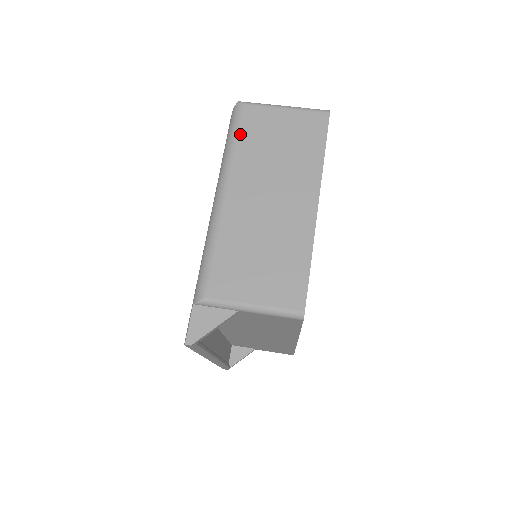
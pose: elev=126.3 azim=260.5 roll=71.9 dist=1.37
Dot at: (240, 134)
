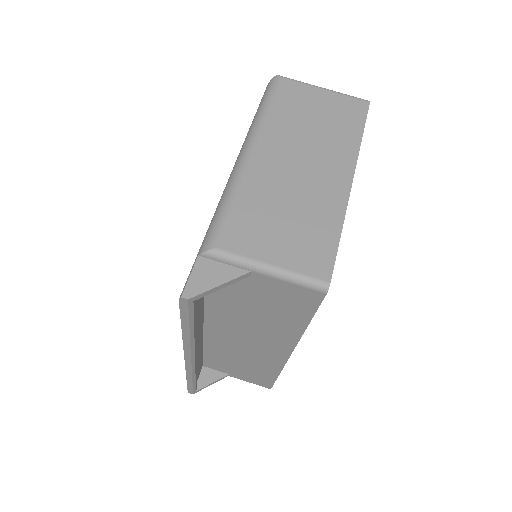
Dot at: (275, 101)
